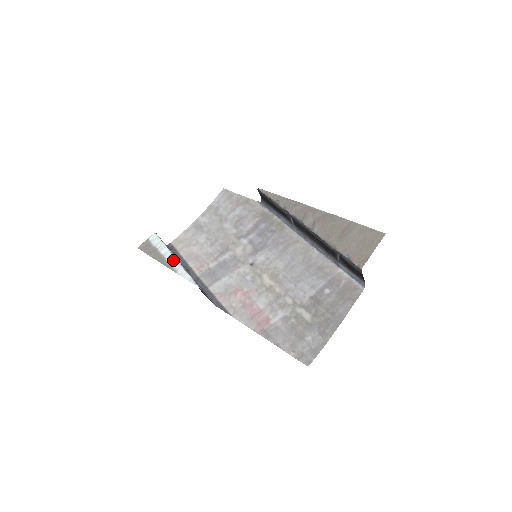
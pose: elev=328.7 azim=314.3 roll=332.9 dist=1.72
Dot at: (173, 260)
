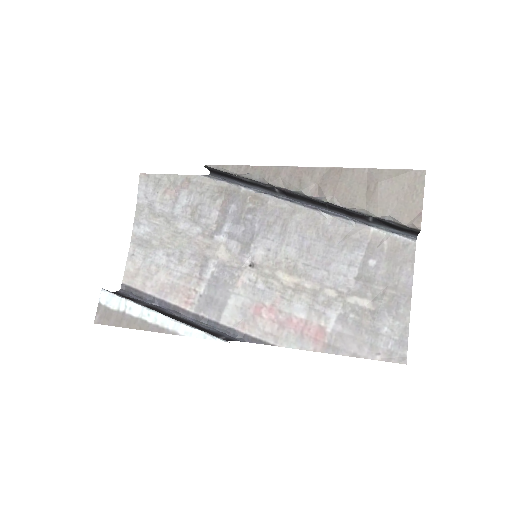
Dot at: (159, 319)
